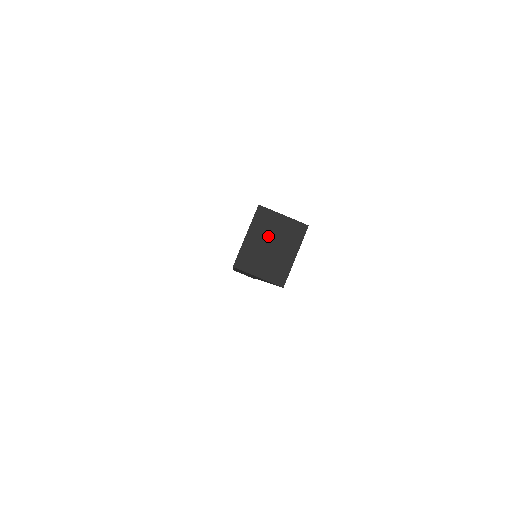
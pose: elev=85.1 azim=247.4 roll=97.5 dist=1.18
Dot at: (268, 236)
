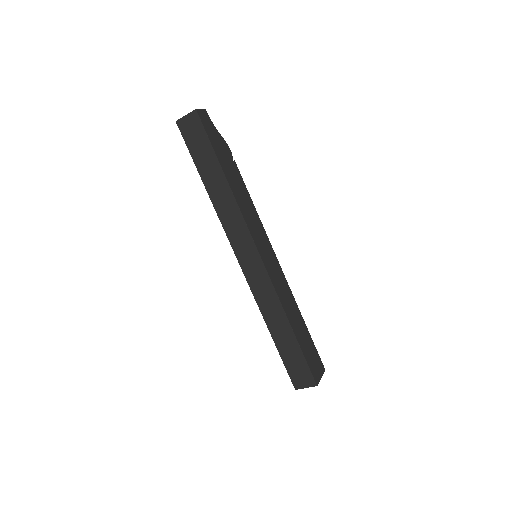
Dot at: occluded
